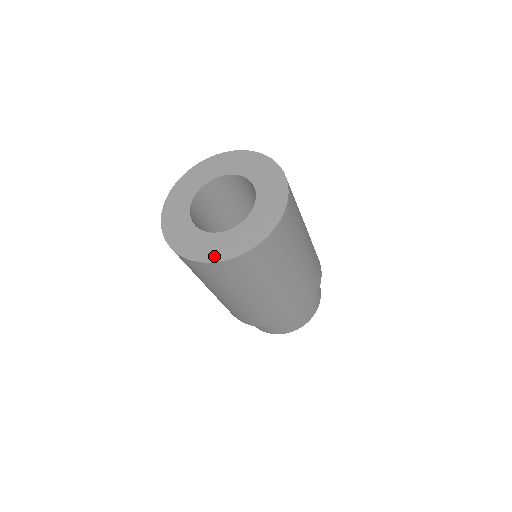
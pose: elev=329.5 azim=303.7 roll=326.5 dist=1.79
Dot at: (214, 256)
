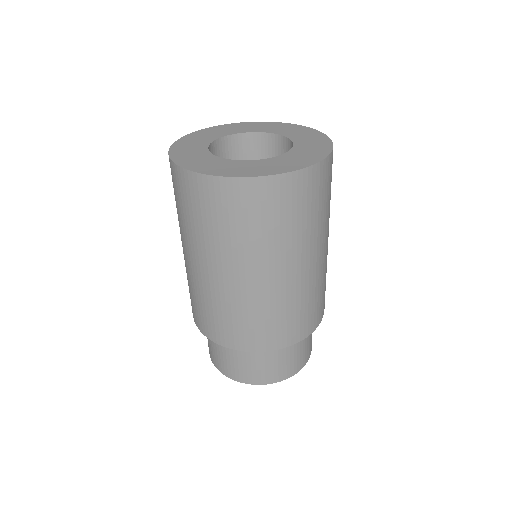
Dot at: (187, 163)
